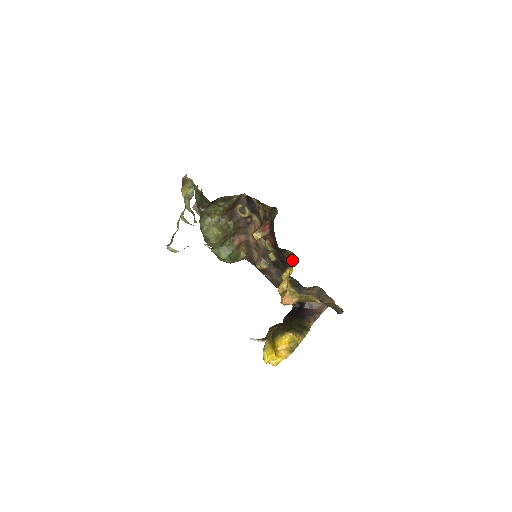
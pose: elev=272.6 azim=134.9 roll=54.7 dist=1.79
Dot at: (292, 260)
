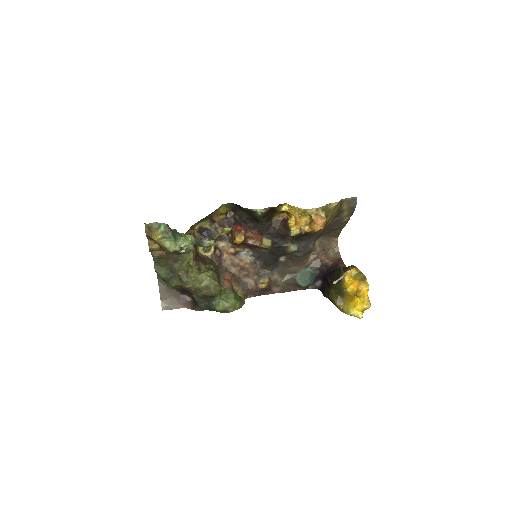
Dot at: (285, 208)
